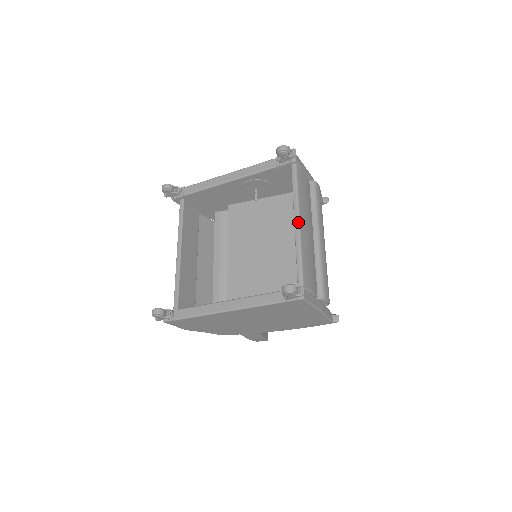
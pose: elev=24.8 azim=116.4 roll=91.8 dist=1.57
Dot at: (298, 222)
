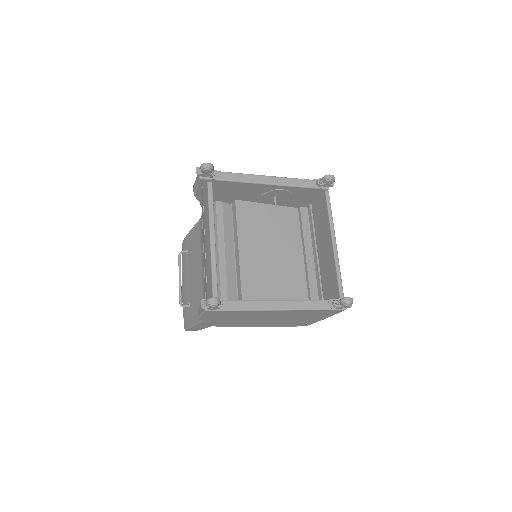
Dot at: (336, 244)
